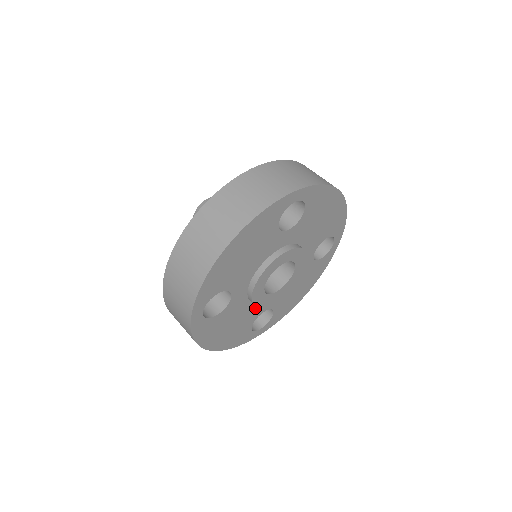
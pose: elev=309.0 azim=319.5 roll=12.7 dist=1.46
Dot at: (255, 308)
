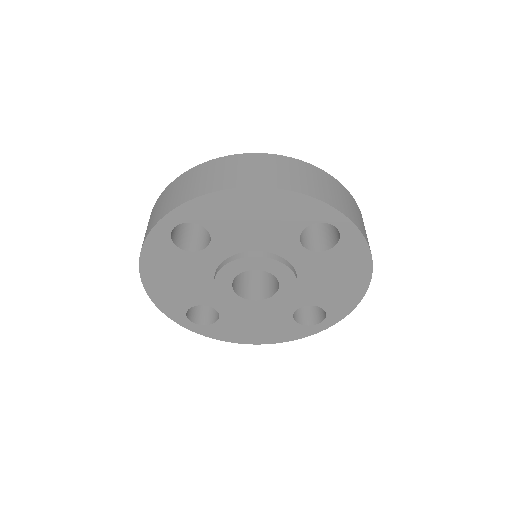
Dot at: (210, 292)
